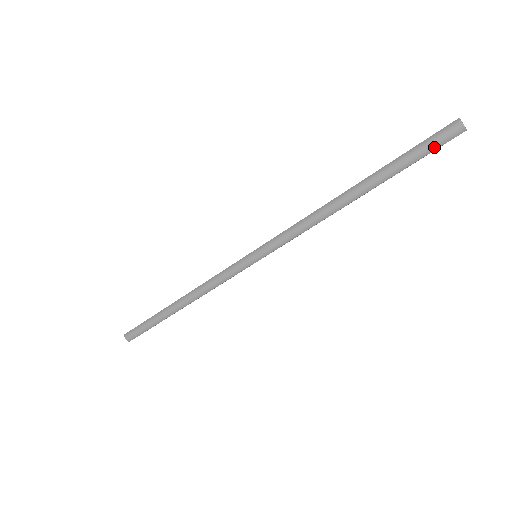
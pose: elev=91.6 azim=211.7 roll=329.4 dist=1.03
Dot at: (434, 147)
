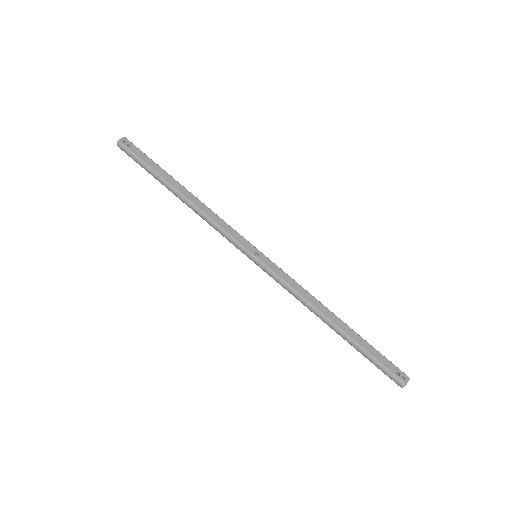
Dot at: (384, 373)
